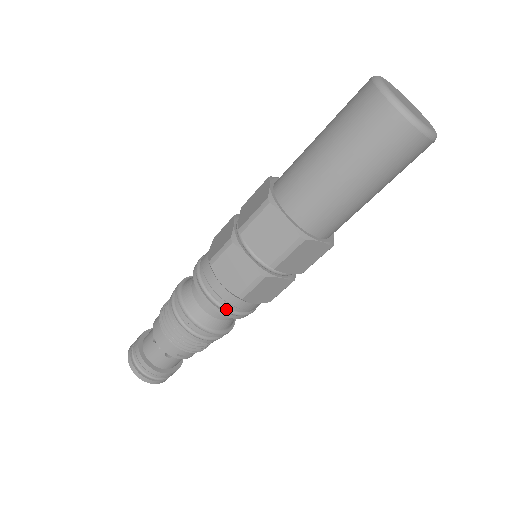
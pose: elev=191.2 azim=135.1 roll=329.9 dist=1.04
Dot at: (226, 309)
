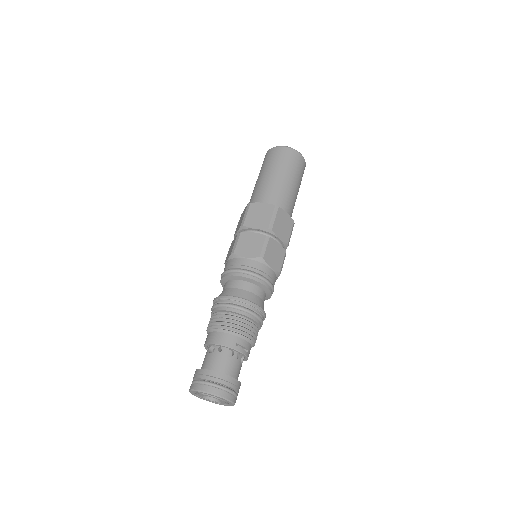
Dot at: (256, 274)
